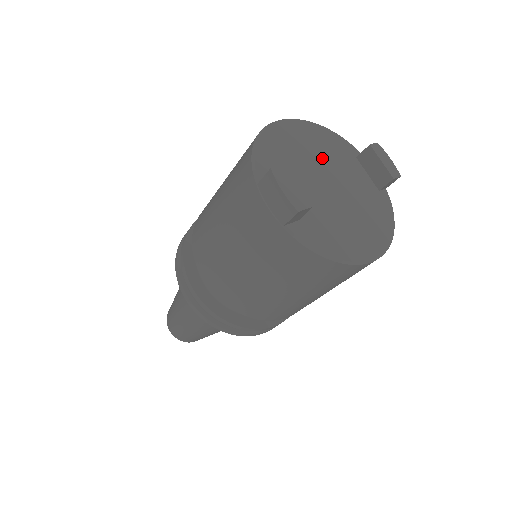
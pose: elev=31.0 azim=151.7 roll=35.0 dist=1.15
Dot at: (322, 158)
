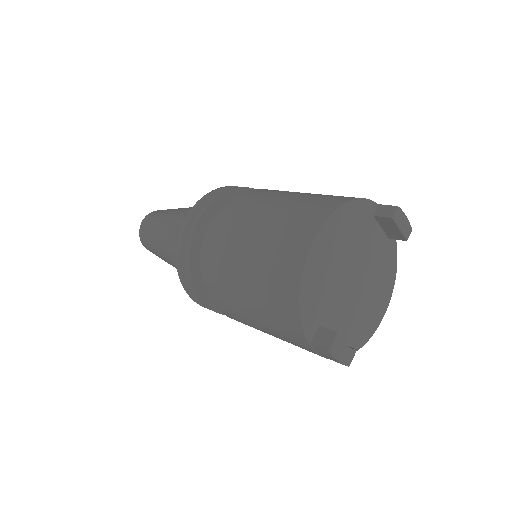
Dot at: (349, 253)
